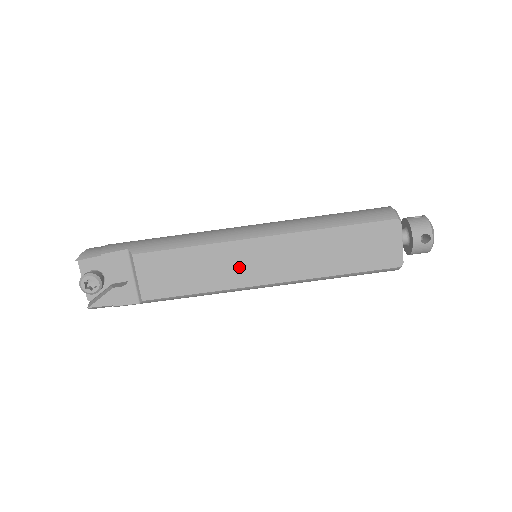
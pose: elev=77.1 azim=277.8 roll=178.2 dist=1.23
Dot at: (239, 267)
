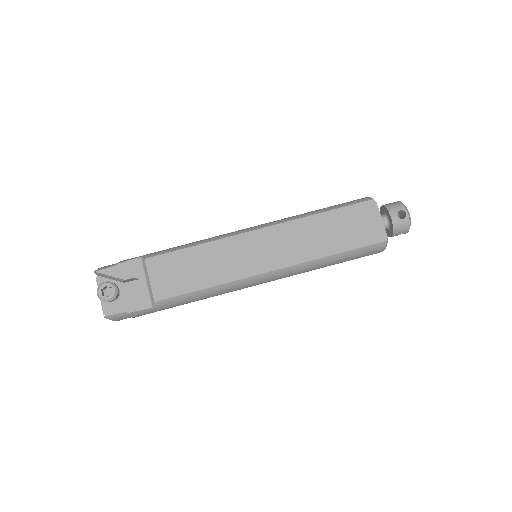
Dot at: (241, 259)
